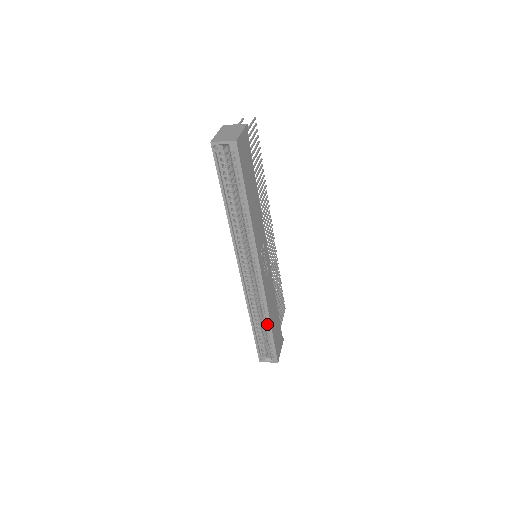
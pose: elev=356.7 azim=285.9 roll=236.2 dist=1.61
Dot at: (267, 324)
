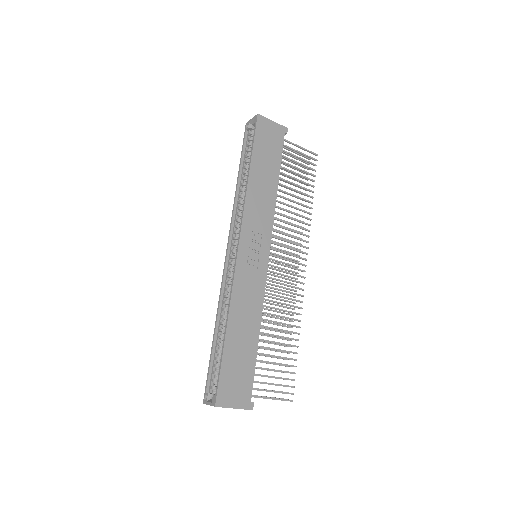
Dot at: occluded
